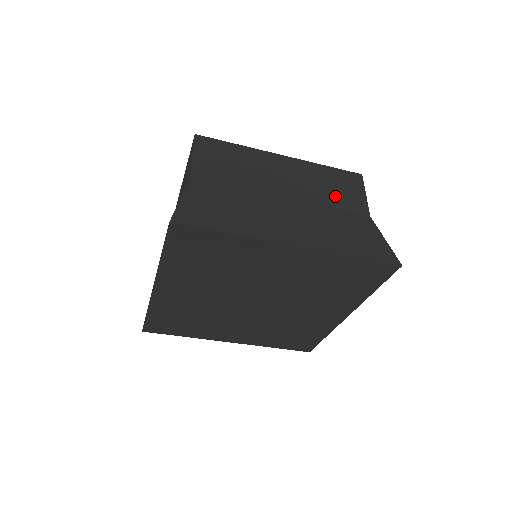
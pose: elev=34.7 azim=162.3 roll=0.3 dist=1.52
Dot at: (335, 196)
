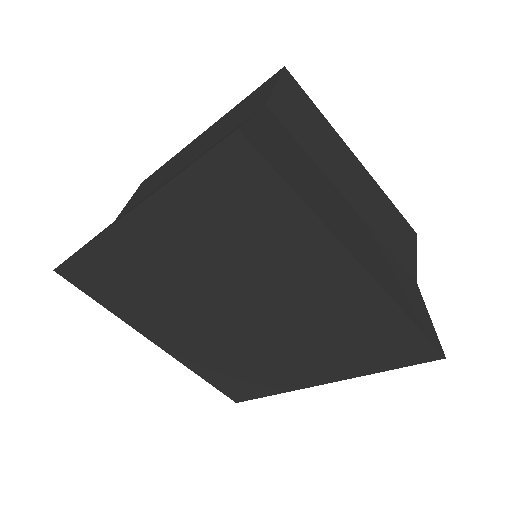
Dot at: (233, 123)
